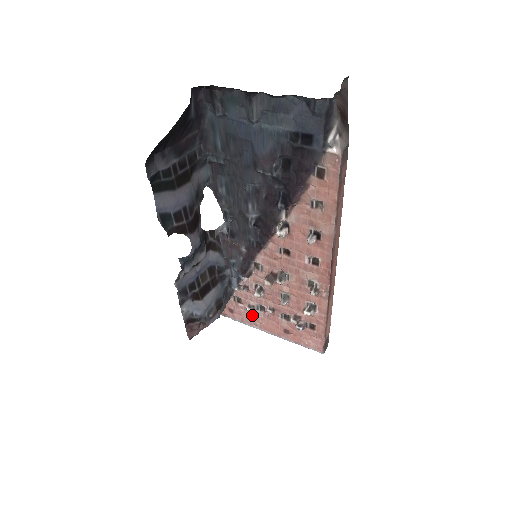
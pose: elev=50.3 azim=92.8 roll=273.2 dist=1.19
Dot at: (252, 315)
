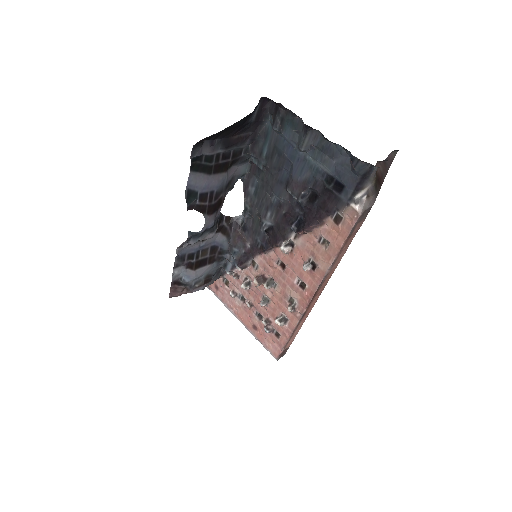
Dot at: (232, 300)
